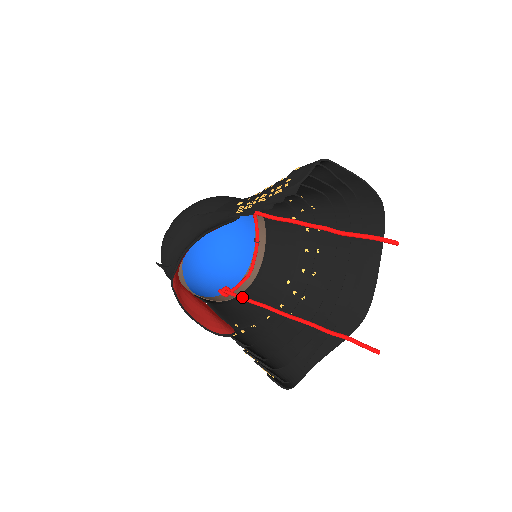
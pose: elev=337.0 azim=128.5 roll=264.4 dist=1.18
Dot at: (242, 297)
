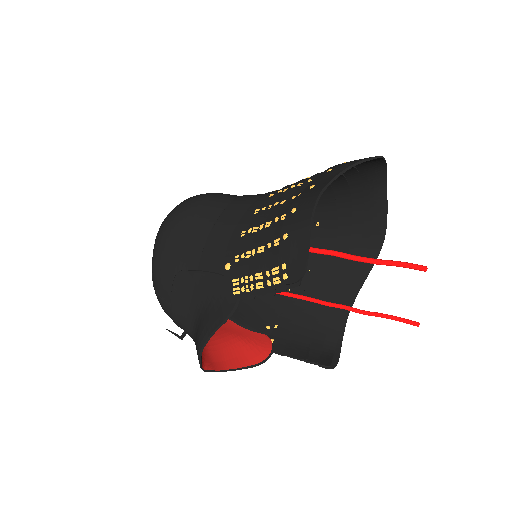
Dot at: occluded
